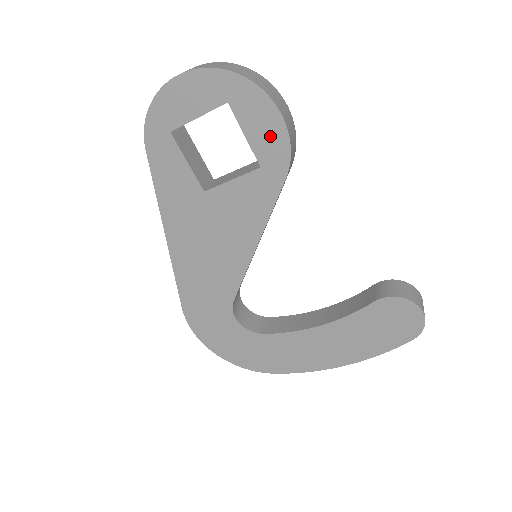
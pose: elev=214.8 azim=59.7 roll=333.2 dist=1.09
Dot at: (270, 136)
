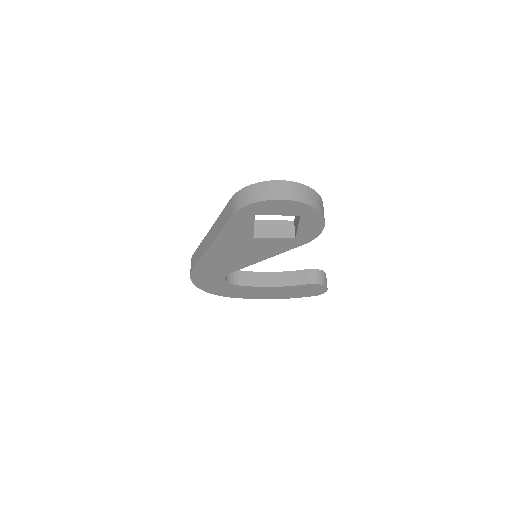
Dot at: (311, 231)
